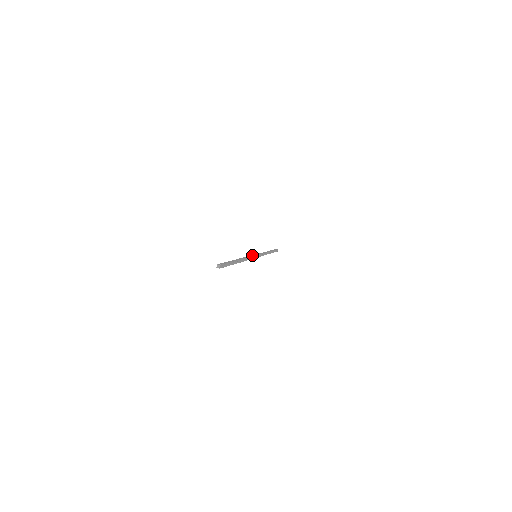
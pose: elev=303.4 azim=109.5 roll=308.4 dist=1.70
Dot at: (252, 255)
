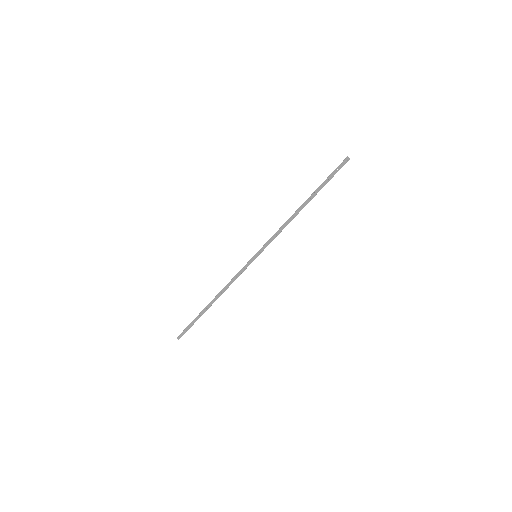
Dot at: (245, 267)
